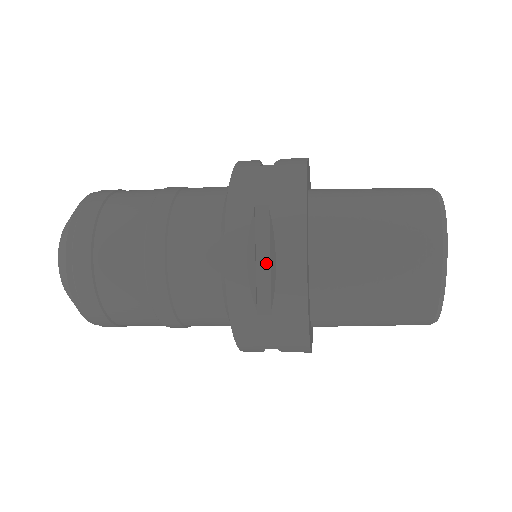
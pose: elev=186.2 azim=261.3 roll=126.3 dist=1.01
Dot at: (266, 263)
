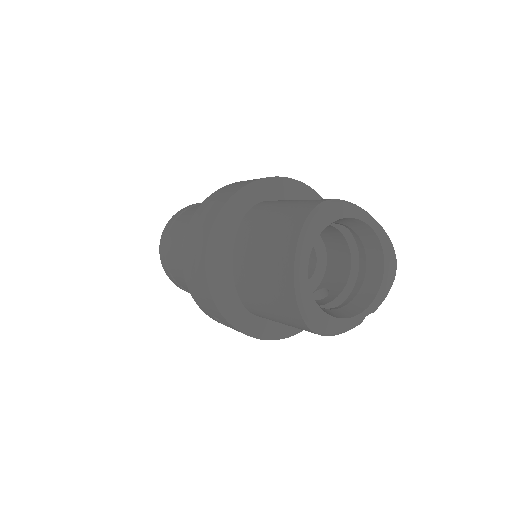
Dot at: occluded
